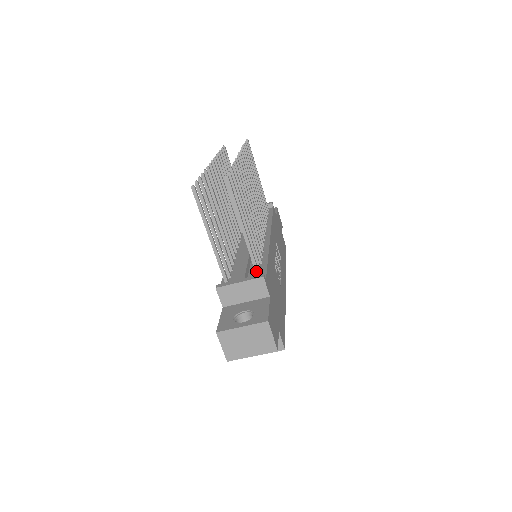
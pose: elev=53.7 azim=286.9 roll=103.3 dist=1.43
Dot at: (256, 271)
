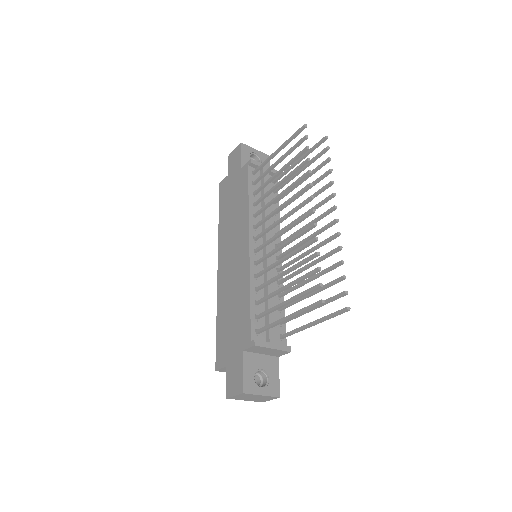
Dot at: (285, 337)
